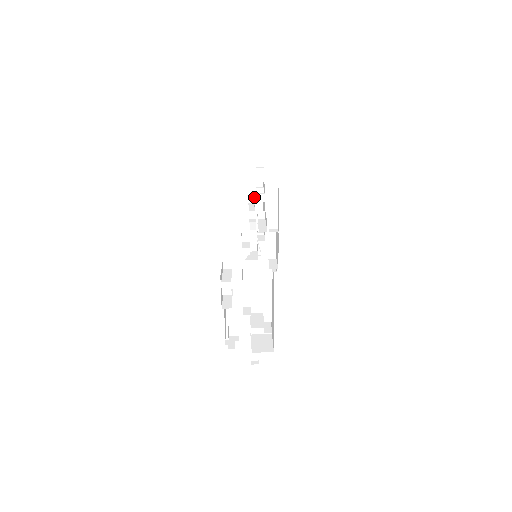
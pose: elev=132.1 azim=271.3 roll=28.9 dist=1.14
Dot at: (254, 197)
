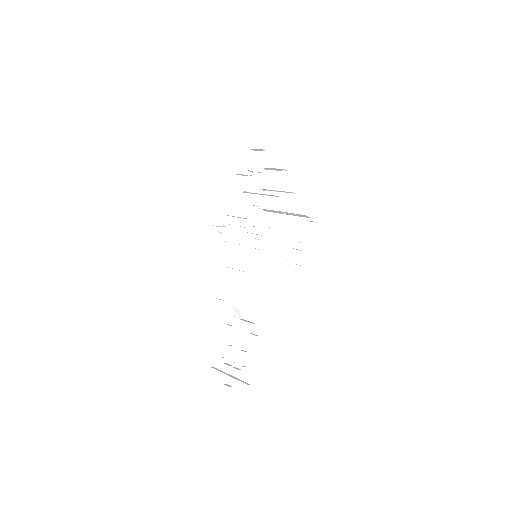
Dot at: occluded
